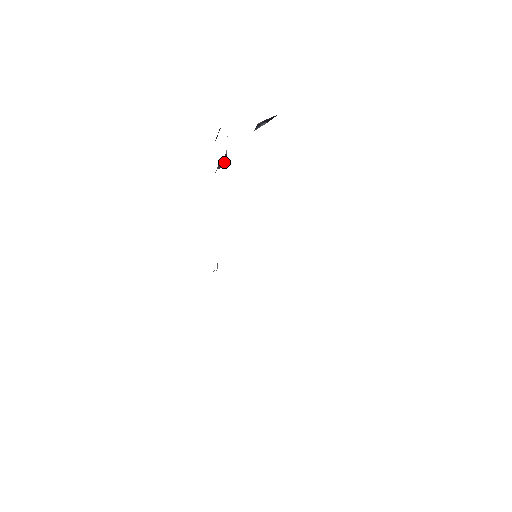
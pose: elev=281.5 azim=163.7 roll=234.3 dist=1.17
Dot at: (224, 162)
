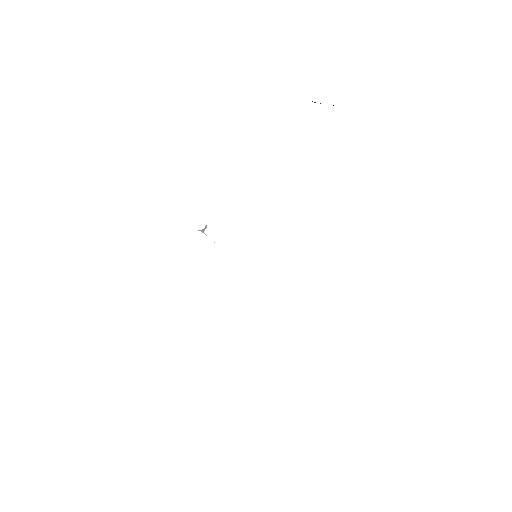
Dot at: occluded
